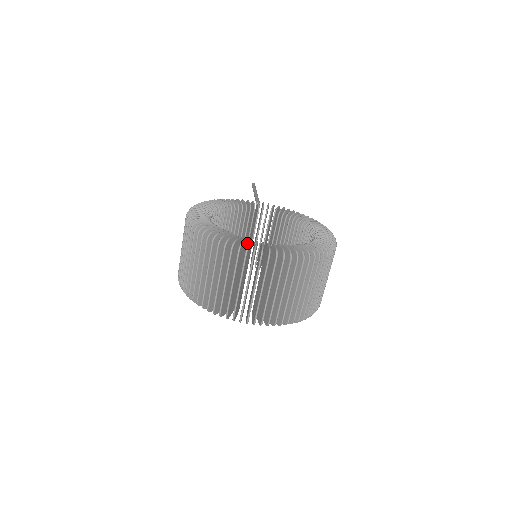
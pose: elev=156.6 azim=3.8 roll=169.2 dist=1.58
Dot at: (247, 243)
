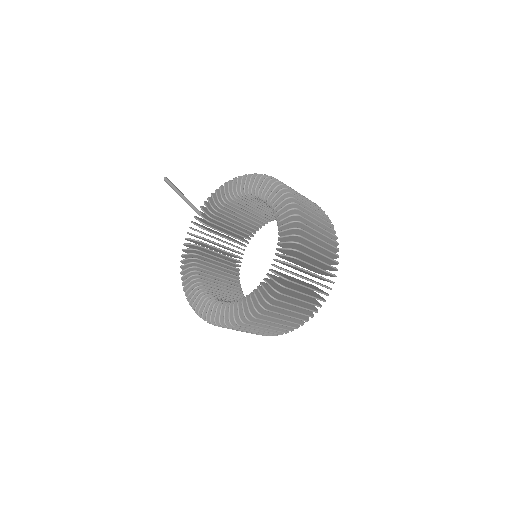
Dot at: occluded
